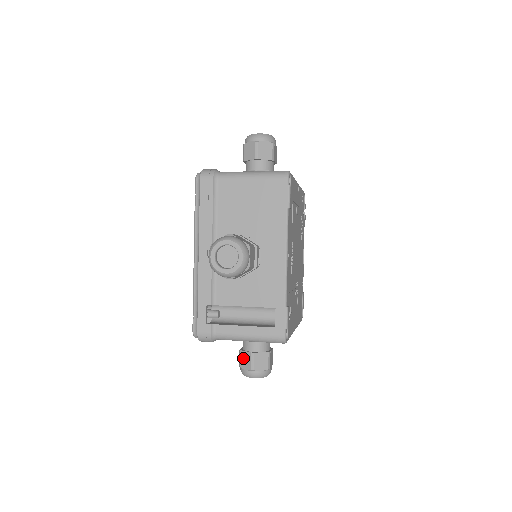
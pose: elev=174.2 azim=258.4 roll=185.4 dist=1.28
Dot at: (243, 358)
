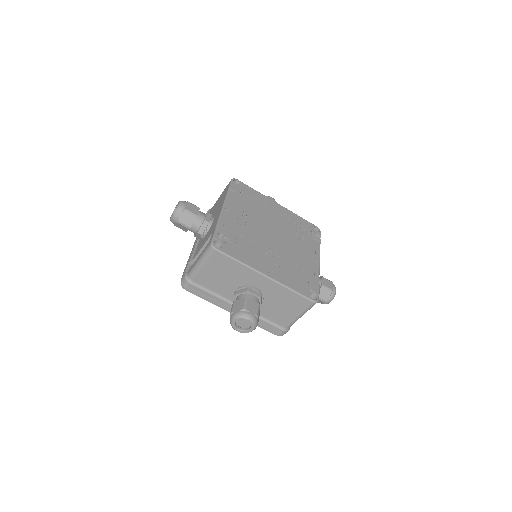
Dot at: occluded
